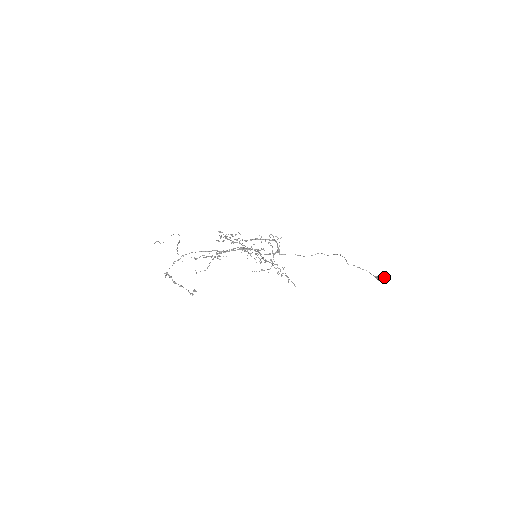
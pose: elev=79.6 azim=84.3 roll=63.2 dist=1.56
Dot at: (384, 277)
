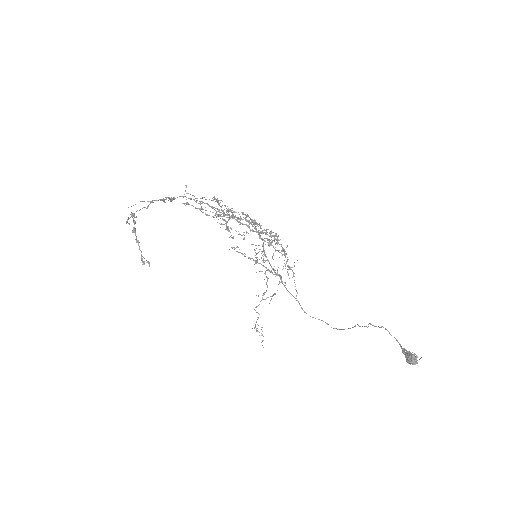
Dot at: occluded
